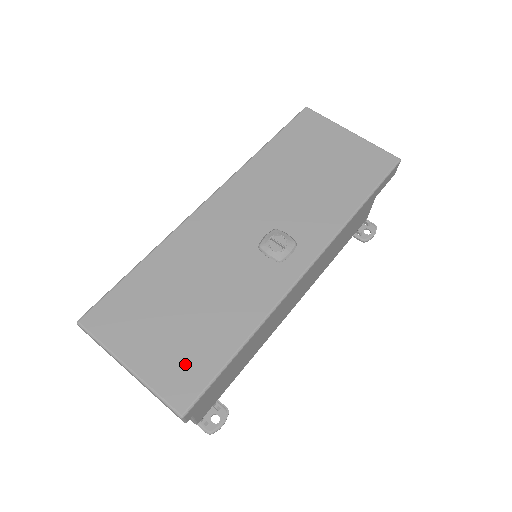
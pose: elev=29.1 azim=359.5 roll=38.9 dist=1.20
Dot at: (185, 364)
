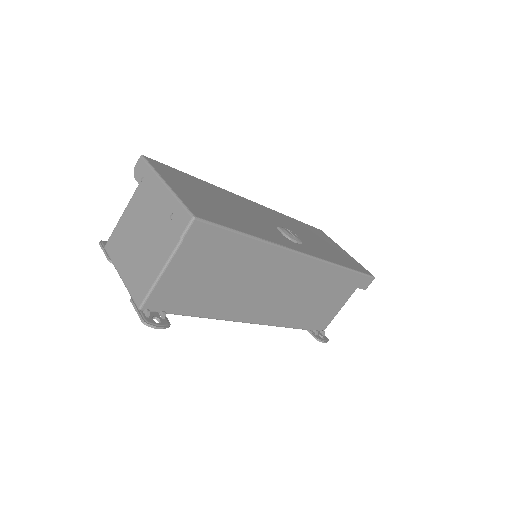
Dot at: (208, 210)
